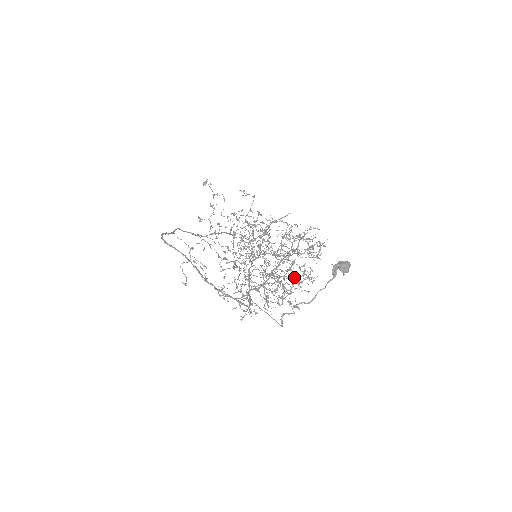
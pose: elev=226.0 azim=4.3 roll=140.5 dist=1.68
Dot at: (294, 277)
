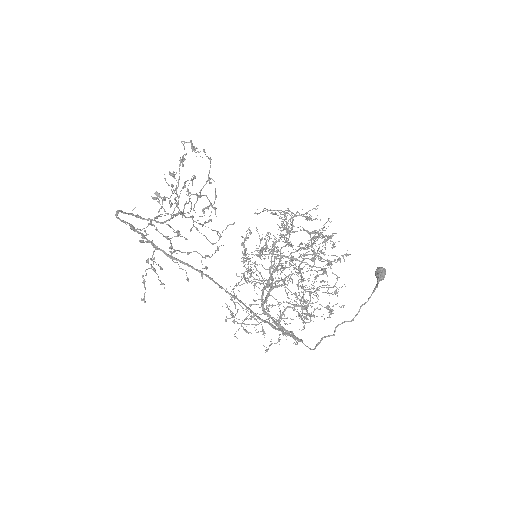
Dot at: (335, 291)
